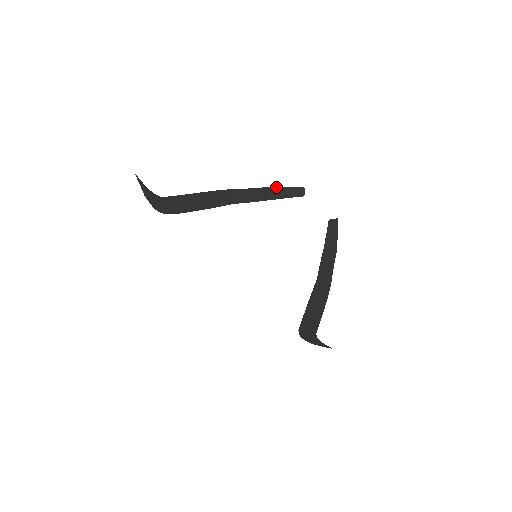
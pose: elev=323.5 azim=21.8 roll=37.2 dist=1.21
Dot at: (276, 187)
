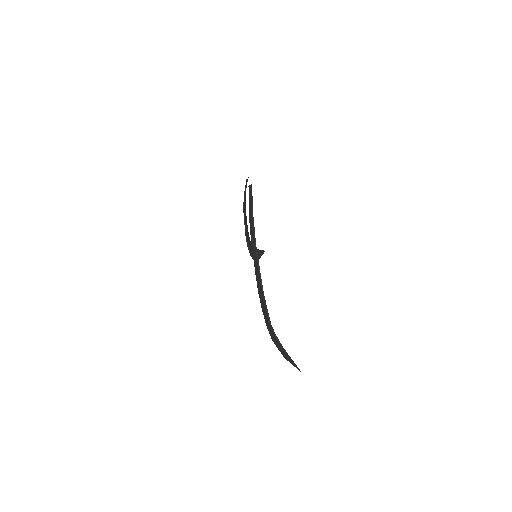
Dot at: occluded
